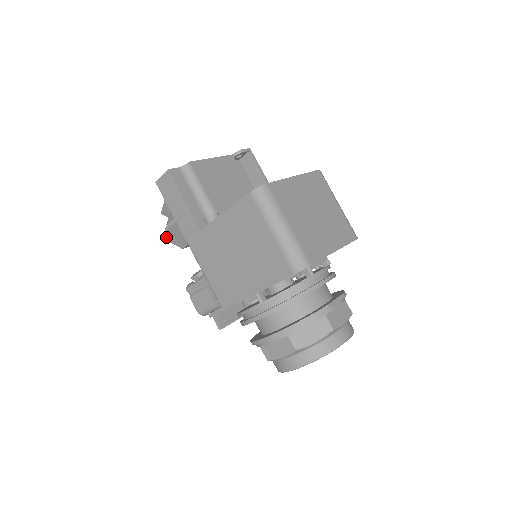
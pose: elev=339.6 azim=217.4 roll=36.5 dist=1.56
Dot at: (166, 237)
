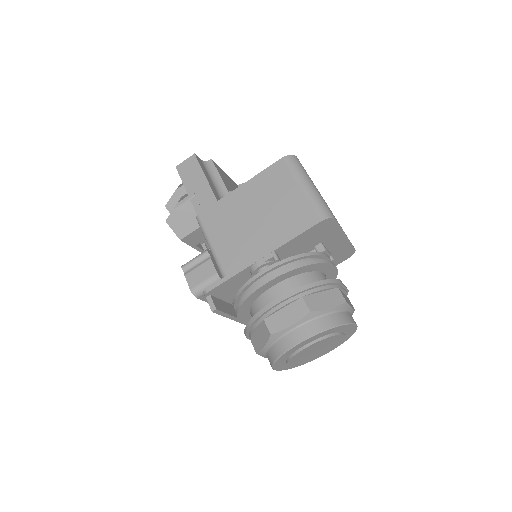
Dot at: (170, 219)
